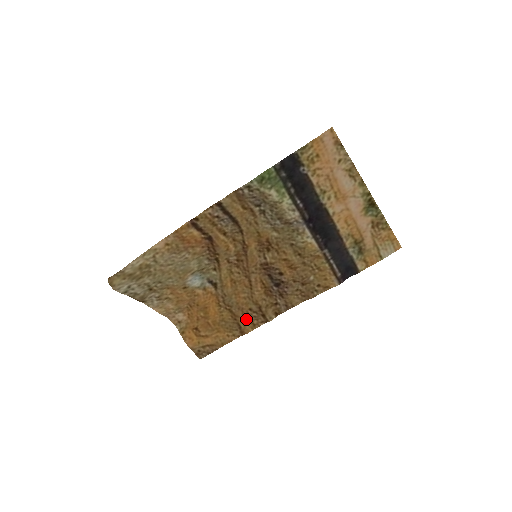
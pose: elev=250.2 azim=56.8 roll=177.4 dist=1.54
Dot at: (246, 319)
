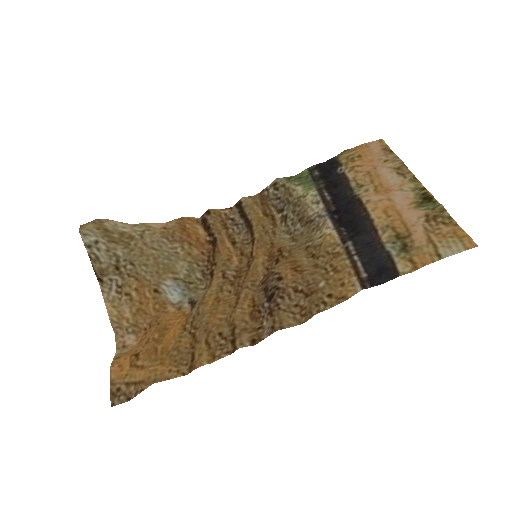
Dot at: (207, 347)
